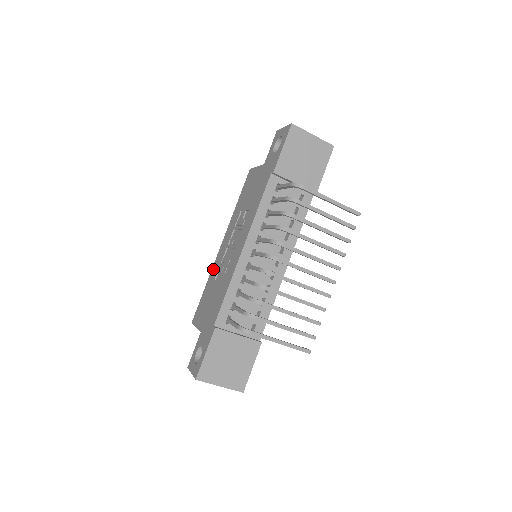
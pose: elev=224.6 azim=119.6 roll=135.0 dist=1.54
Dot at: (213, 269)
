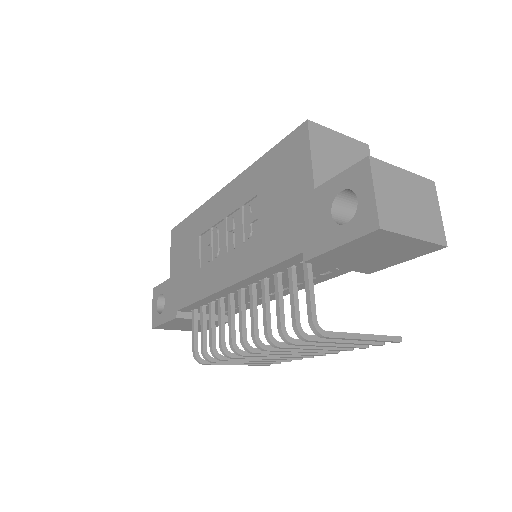
Dot at: (205, 209)
